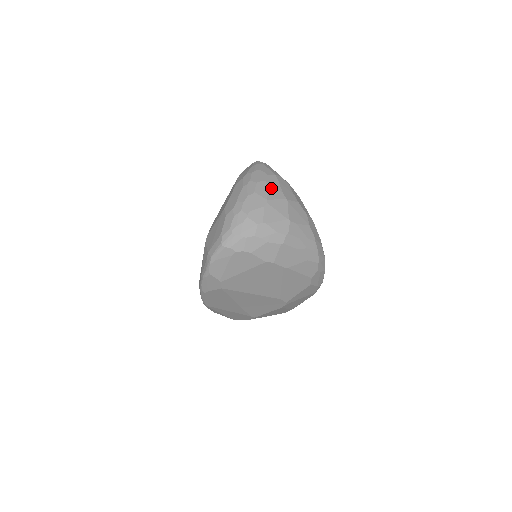
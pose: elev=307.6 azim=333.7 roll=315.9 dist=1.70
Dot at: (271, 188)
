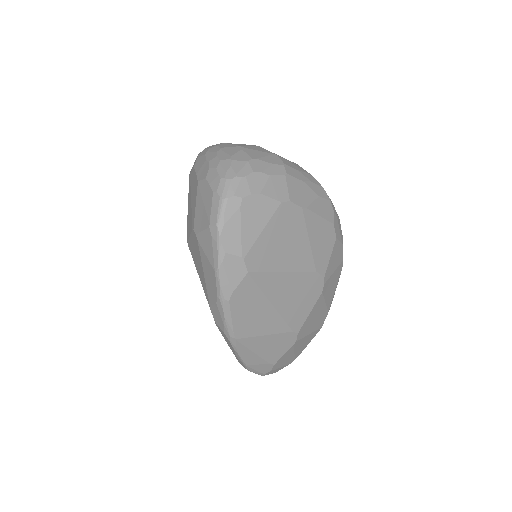
Dot at: (235, 144)
